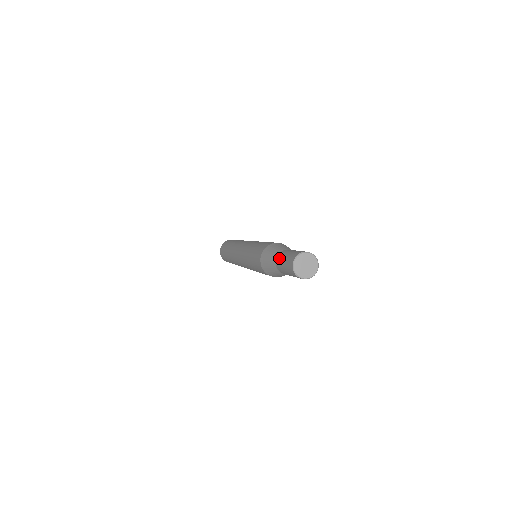
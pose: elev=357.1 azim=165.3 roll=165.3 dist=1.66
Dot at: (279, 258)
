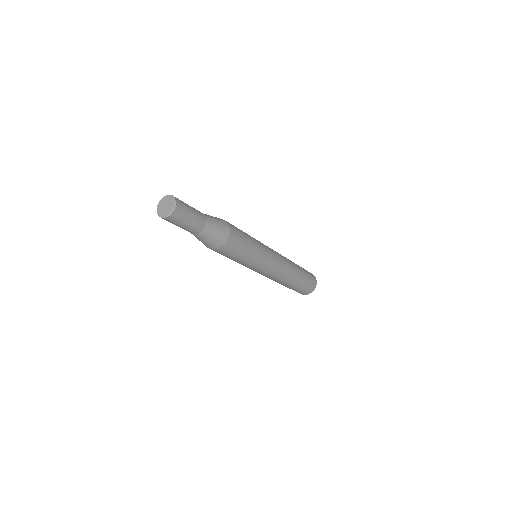
Dot at: occluded
